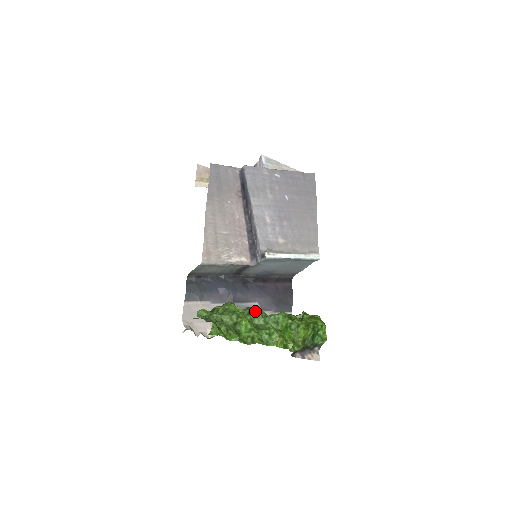
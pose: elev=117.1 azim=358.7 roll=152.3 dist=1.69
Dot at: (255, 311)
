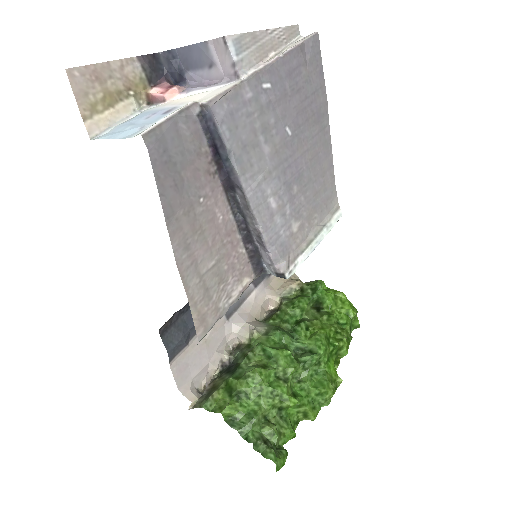
Dot at: (294, 370)
